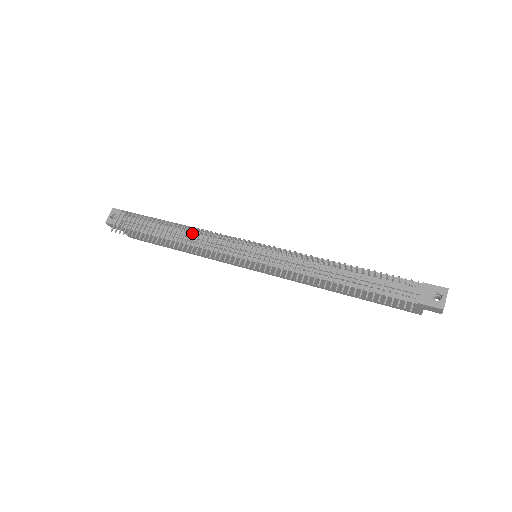
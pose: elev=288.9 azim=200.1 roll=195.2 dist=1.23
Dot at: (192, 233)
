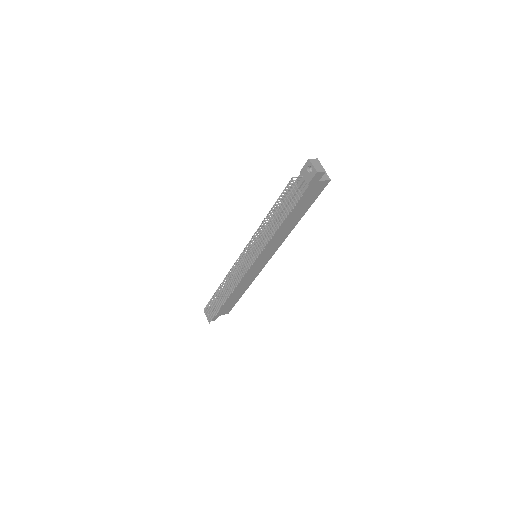
Dot at: occluded
